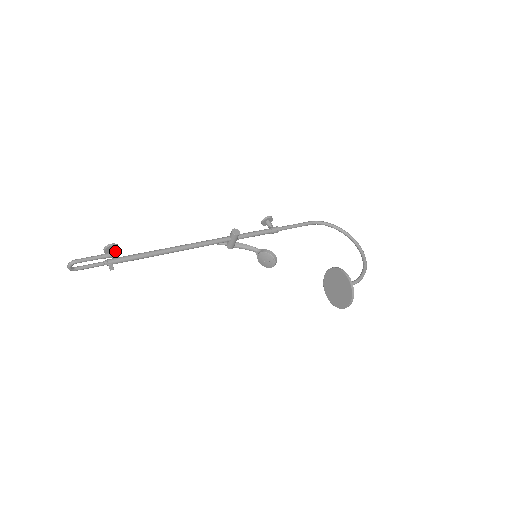
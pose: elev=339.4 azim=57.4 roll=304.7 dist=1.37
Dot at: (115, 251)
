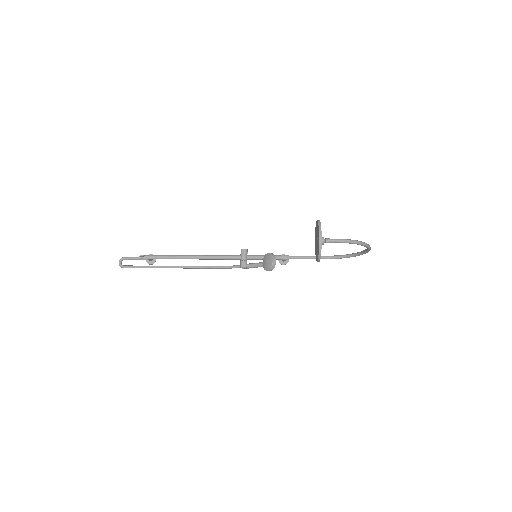
Dot at: (153, 262)
